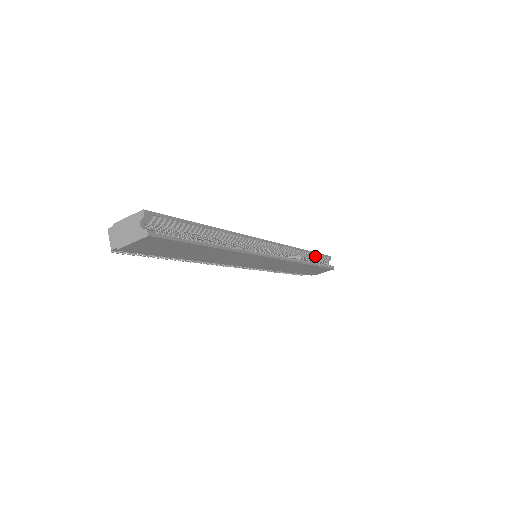
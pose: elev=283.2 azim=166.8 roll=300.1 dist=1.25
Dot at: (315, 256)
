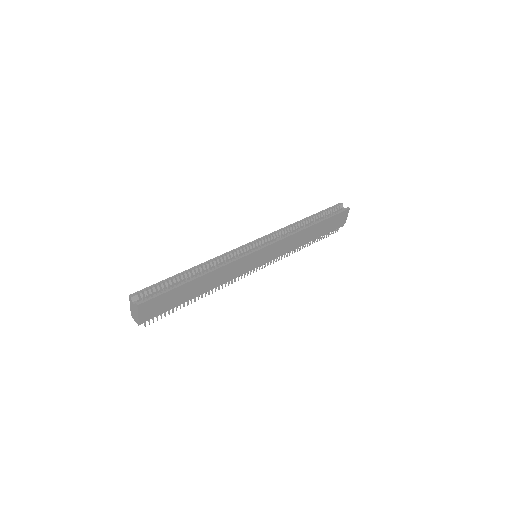
Dot at: (318, 216)
